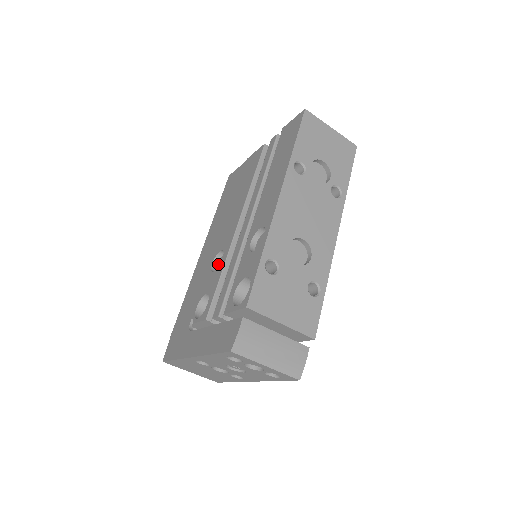
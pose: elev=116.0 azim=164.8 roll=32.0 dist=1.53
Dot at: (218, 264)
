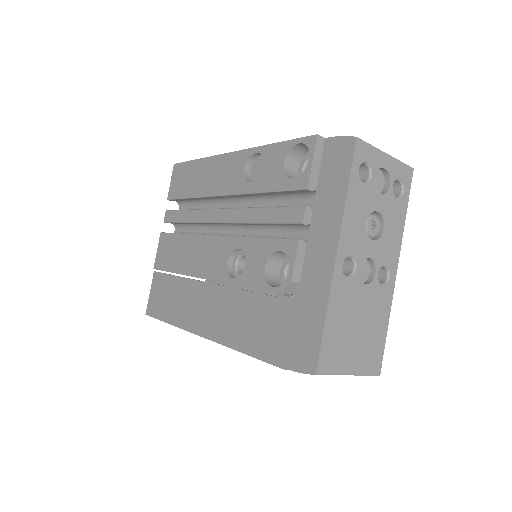
Dot at: (238, 275)
